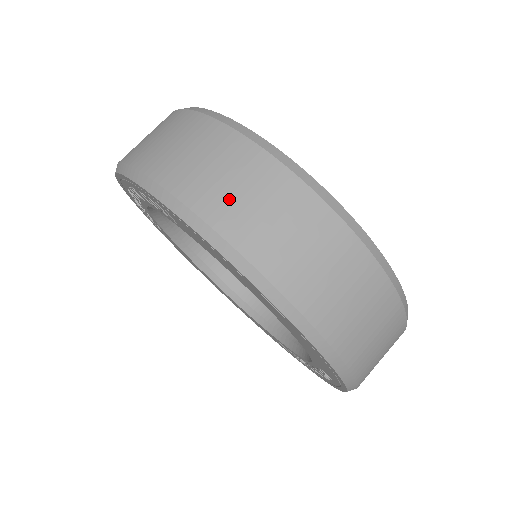
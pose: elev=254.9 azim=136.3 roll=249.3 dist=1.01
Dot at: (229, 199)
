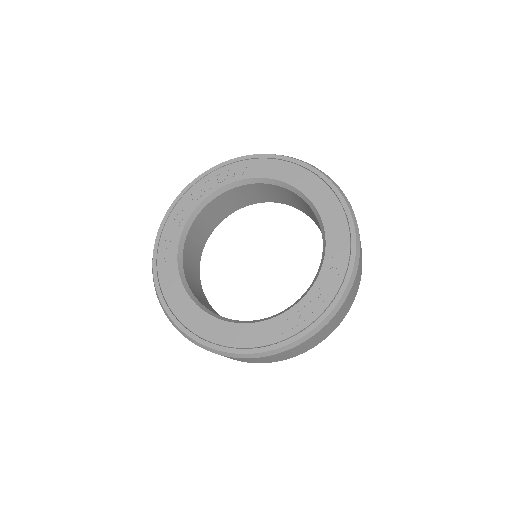
Dot at: occluded
